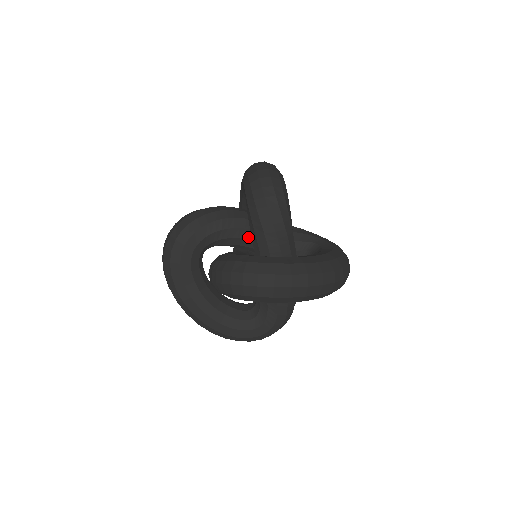
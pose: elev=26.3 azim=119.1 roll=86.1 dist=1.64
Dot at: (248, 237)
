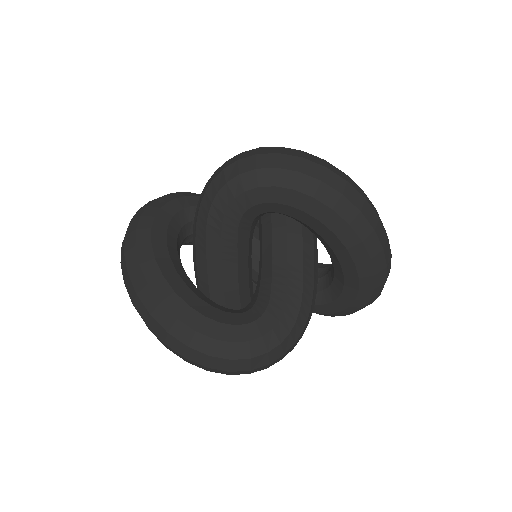
Dot at: occluded
